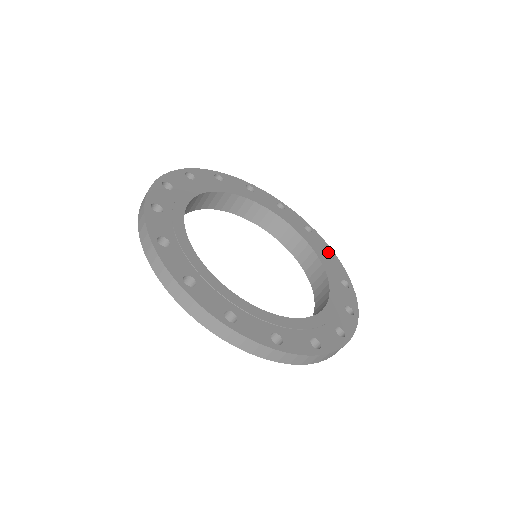
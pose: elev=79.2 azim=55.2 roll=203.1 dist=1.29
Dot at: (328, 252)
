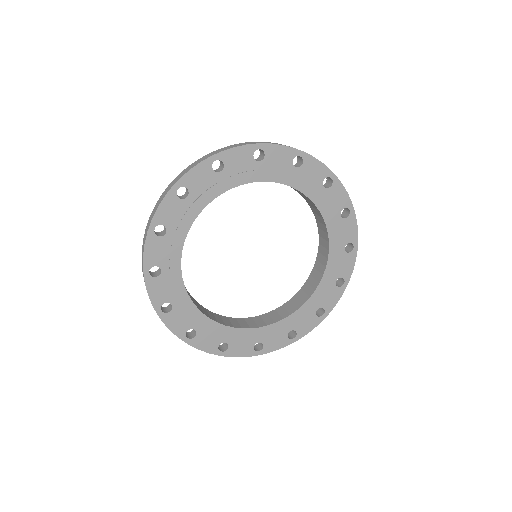
Dot at: (324, 309)
